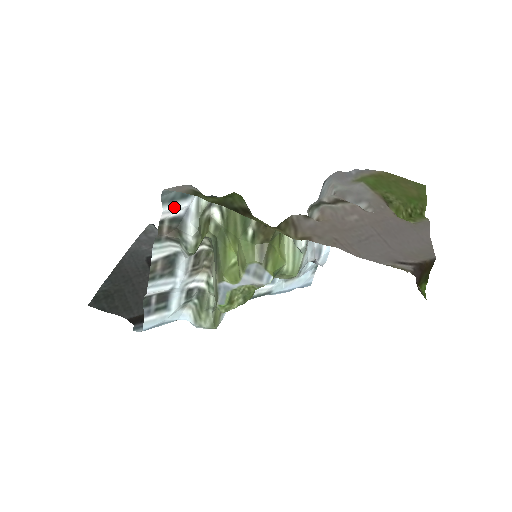
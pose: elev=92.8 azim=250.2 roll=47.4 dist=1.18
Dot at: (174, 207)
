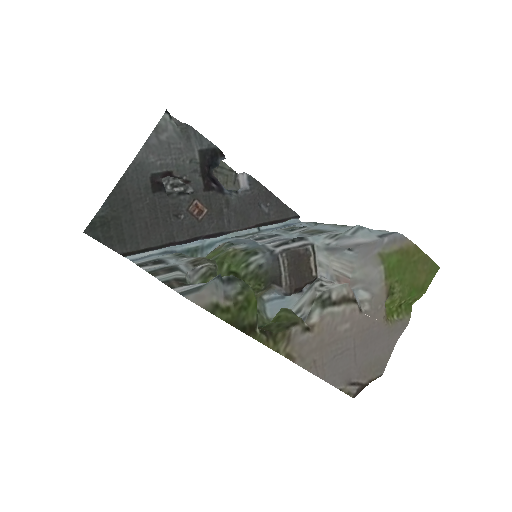
Dot at: (190, 288)
